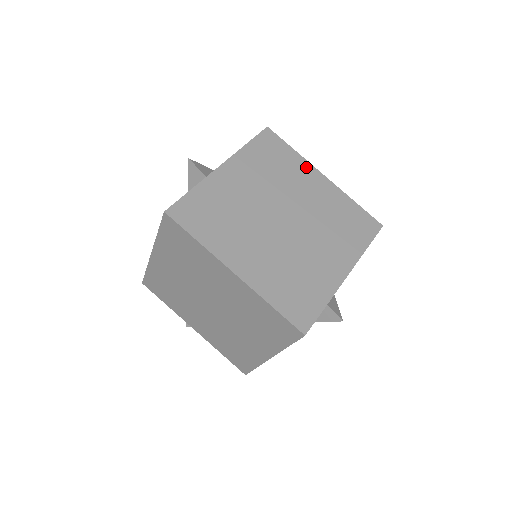
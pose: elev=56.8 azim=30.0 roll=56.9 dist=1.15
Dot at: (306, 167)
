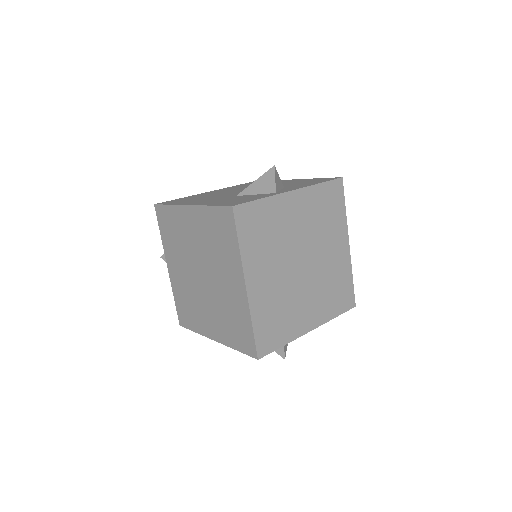
Dot at: (343, 229)
